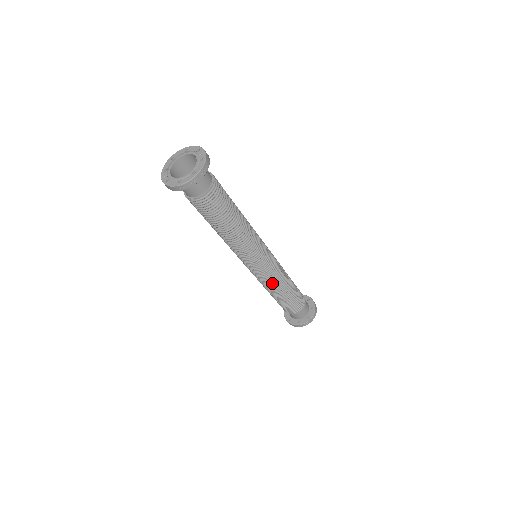
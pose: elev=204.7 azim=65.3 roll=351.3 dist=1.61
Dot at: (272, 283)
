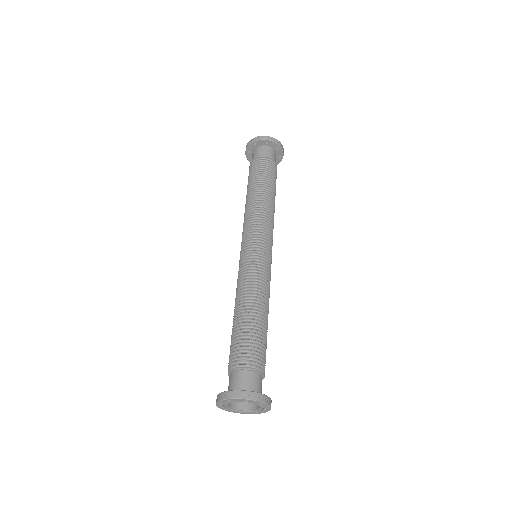
Dot at: (260, 283)
